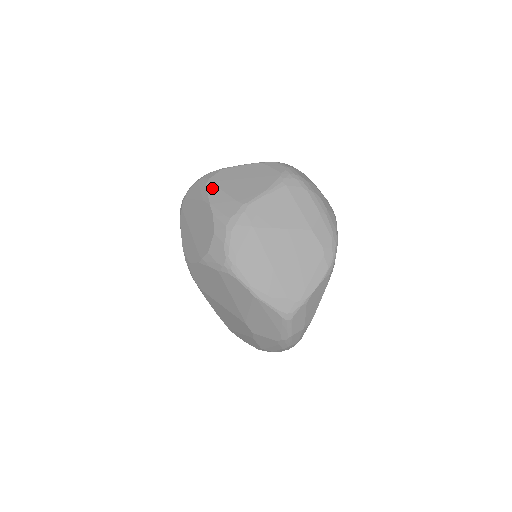
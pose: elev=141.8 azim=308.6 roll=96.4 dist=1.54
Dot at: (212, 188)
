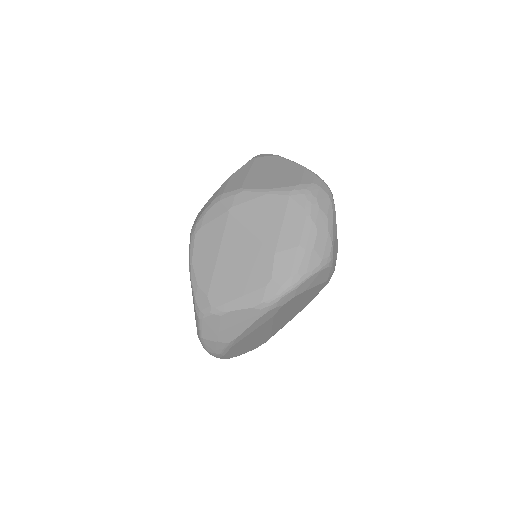
Dot at: (249, 164)
